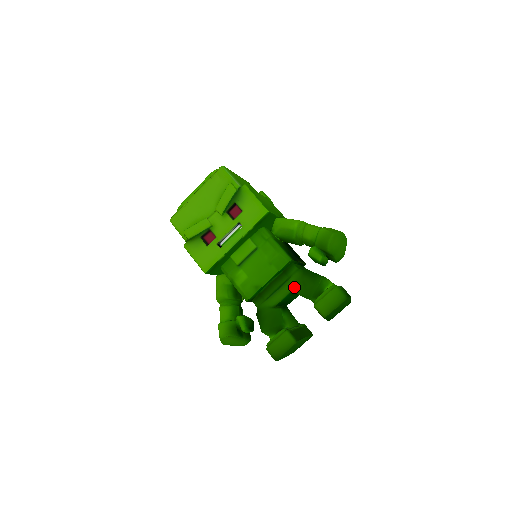
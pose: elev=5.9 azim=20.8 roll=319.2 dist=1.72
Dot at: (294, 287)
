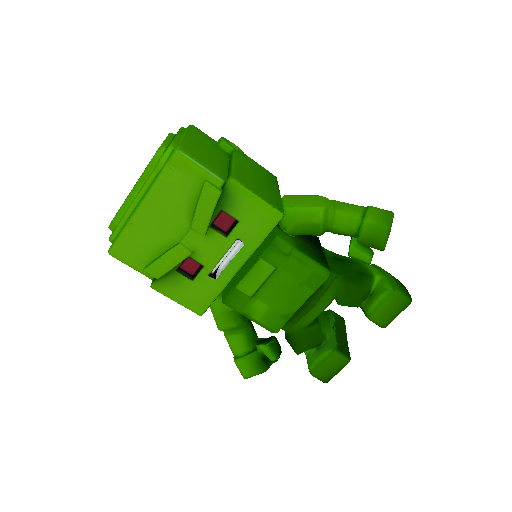
Dot at: (334, 298)
